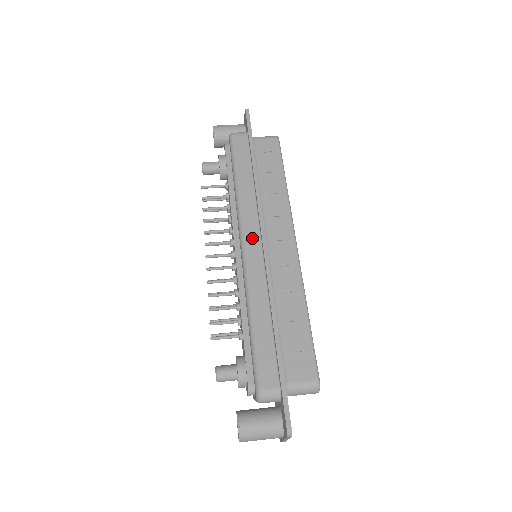
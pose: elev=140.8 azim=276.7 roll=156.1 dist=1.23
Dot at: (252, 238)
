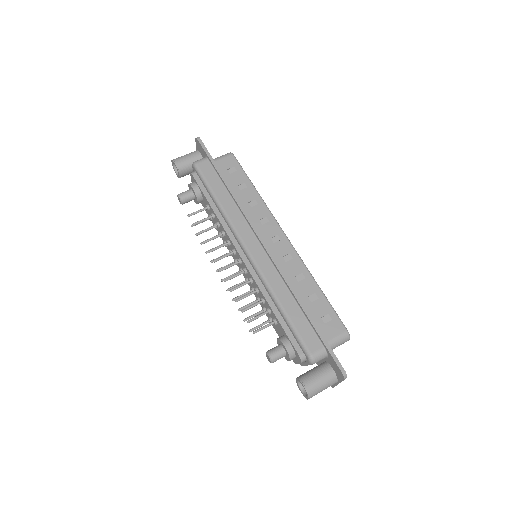
Dot at: (252, 243)
